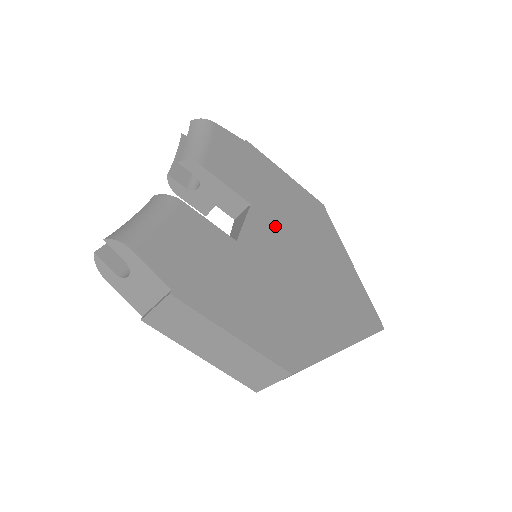
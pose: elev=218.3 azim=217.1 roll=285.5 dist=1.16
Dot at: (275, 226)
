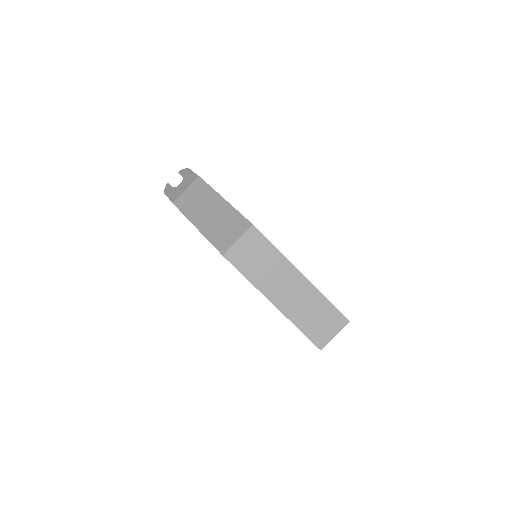
Dot at: occluded
